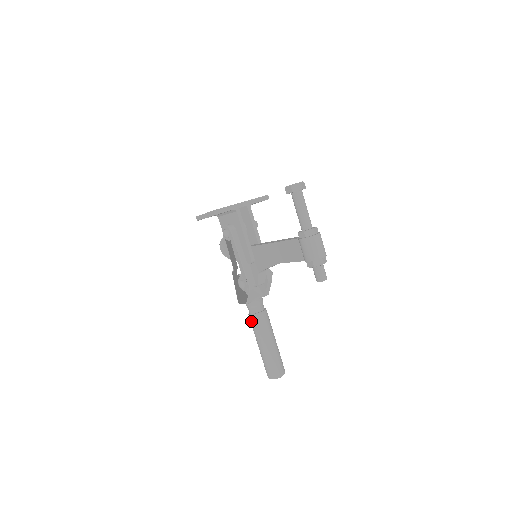
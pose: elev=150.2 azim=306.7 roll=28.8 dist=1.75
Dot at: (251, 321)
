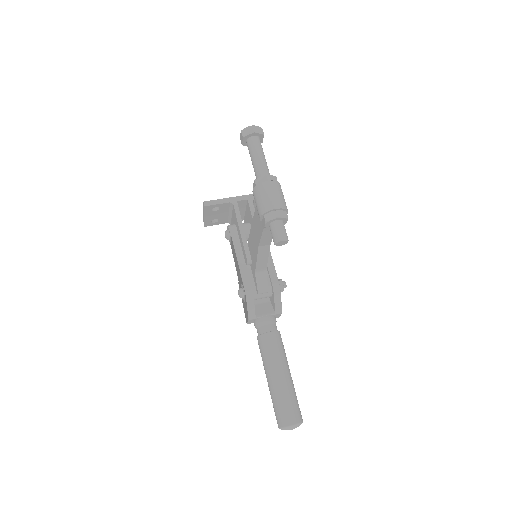
Dot at: occluded
